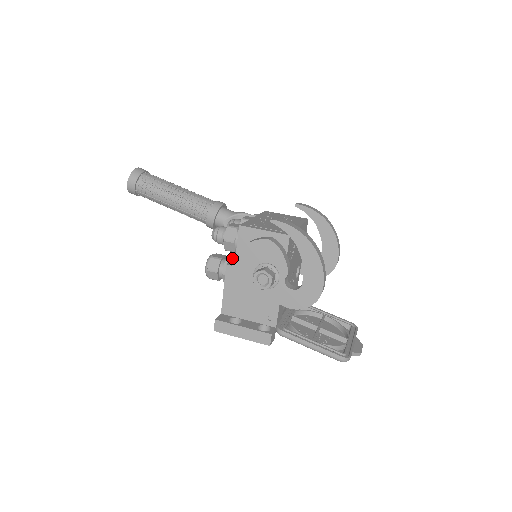
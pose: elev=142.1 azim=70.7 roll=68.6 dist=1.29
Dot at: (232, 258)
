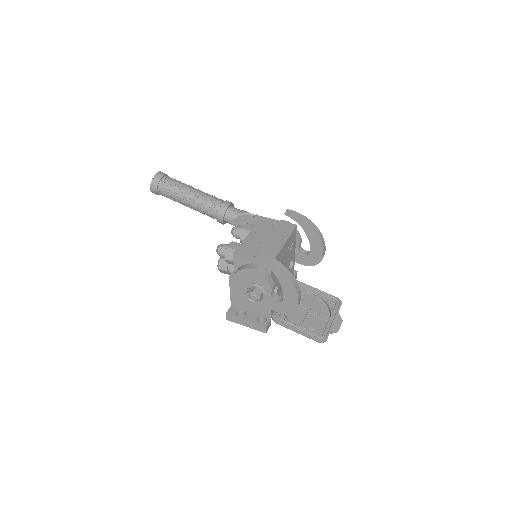
Dot at: occluded
